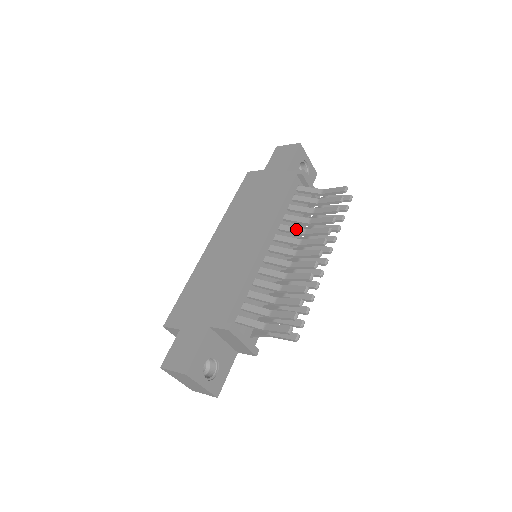
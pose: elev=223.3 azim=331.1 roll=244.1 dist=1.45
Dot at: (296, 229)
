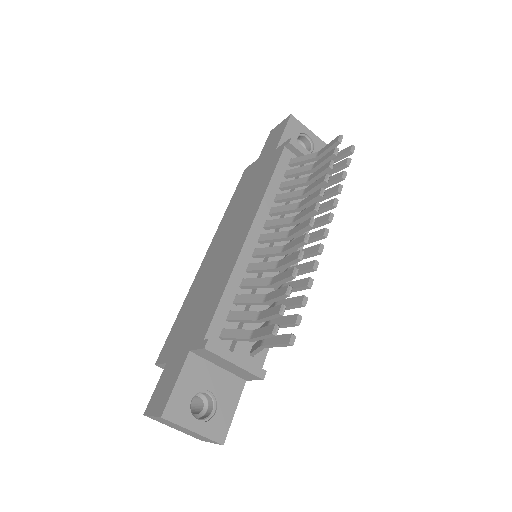
Dot at: (288, 206)
